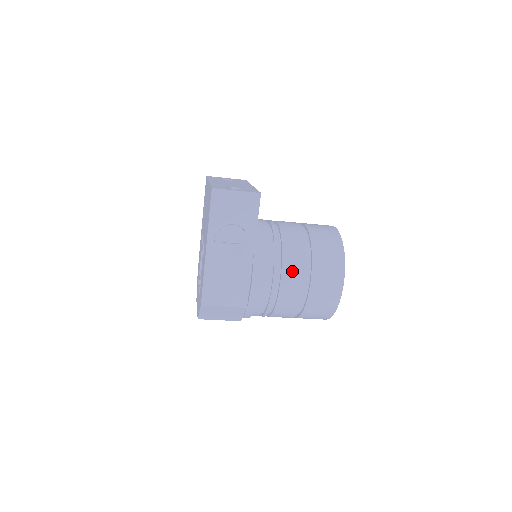
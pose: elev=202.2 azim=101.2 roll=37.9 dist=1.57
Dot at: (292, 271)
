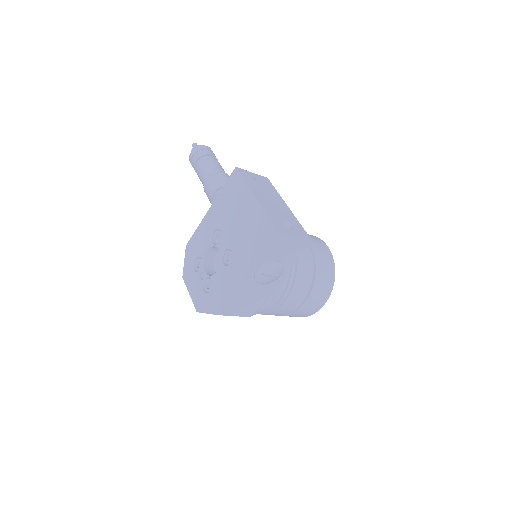
Dot at: (297, 294)
